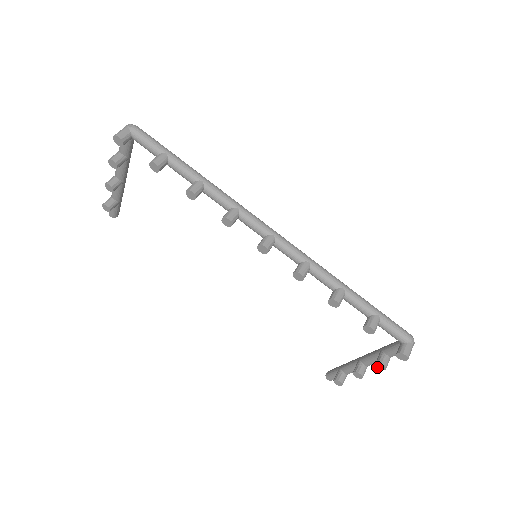
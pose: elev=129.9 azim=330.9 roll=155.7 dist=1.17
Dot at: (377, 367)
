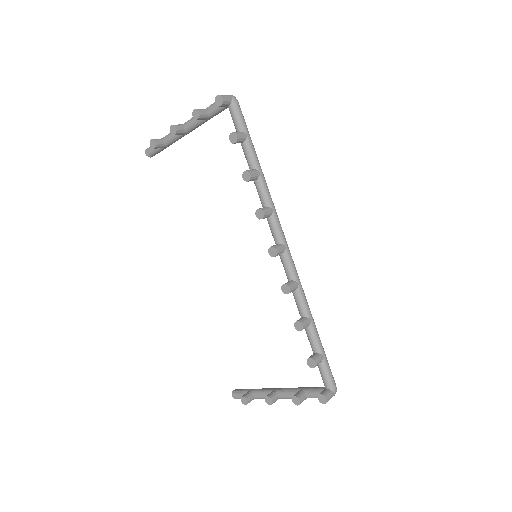
Dot at: (293, 400)
